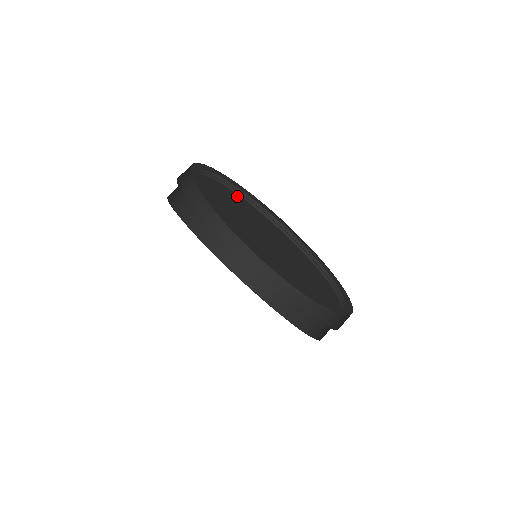
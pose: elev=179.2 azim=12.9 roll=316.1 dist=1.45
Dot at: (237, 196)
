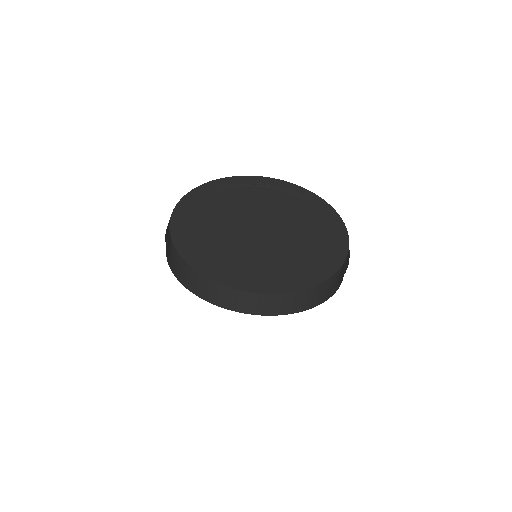
Dot at: (293, 202)
